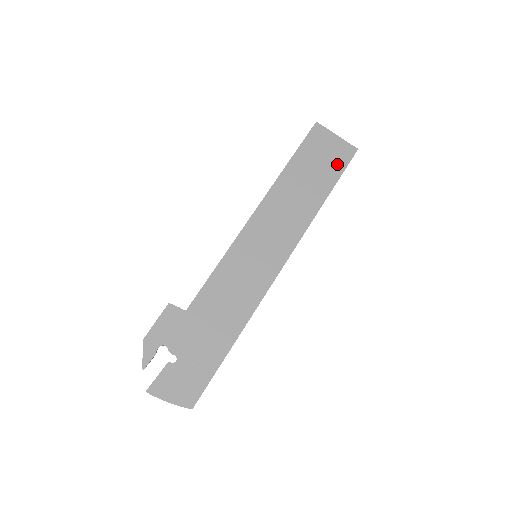
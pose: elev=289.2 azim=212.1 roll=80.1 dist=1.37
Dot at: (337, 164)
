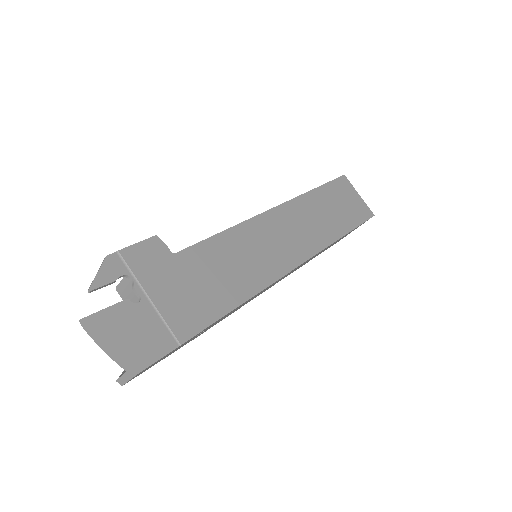
Dot at: (356, 215)
